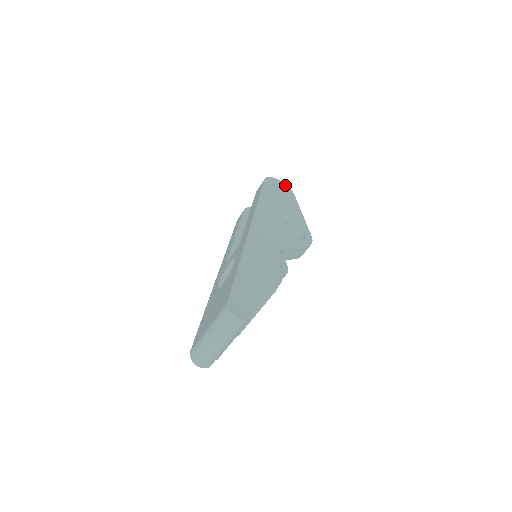
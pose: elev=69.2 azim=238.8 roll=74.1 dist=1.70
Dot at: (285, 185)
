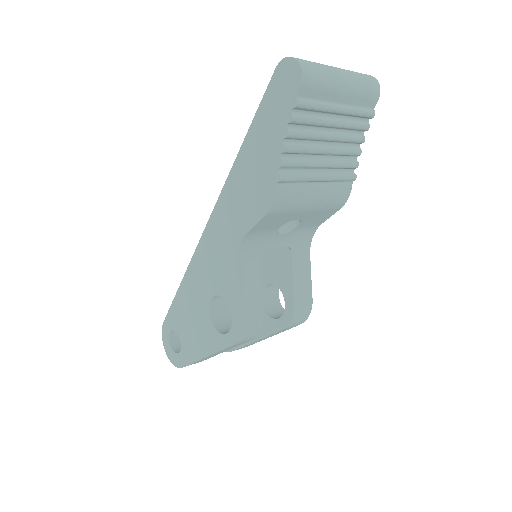
Dot at: occluded
